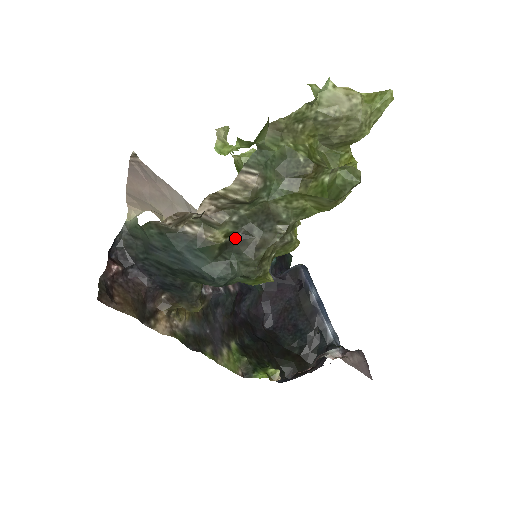
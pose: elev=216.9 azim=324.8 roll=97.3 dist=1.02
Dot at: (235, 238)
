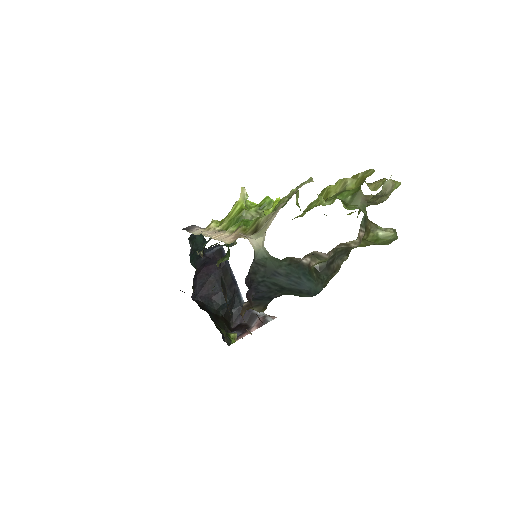
Dot at: (326, 265)
